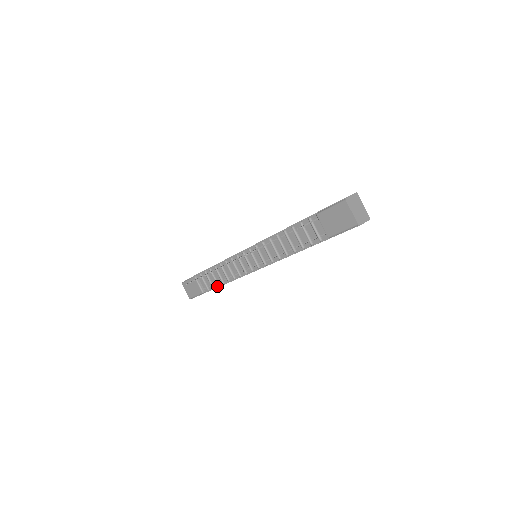
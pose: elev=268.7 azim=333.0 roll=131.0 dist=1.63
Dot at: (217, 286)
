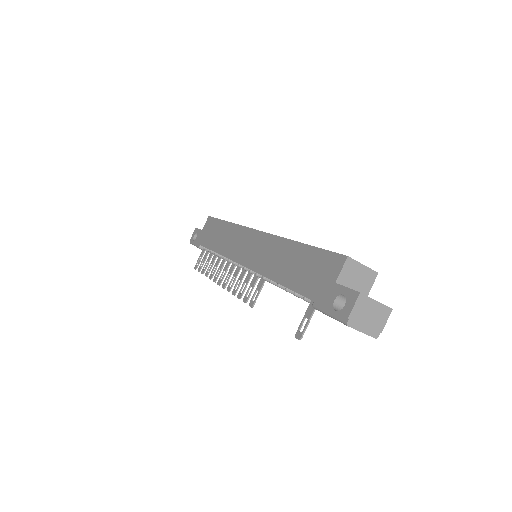
Dot at: occluded
